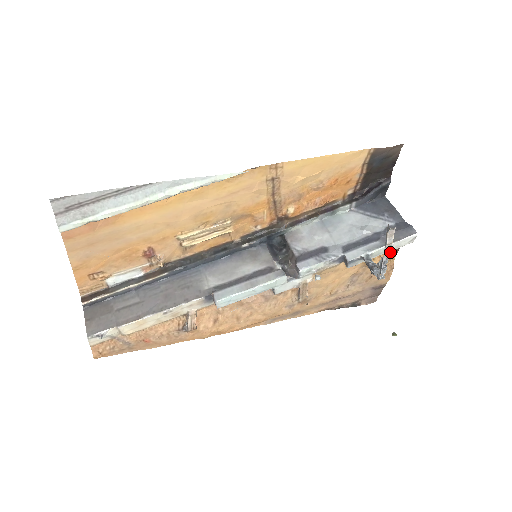
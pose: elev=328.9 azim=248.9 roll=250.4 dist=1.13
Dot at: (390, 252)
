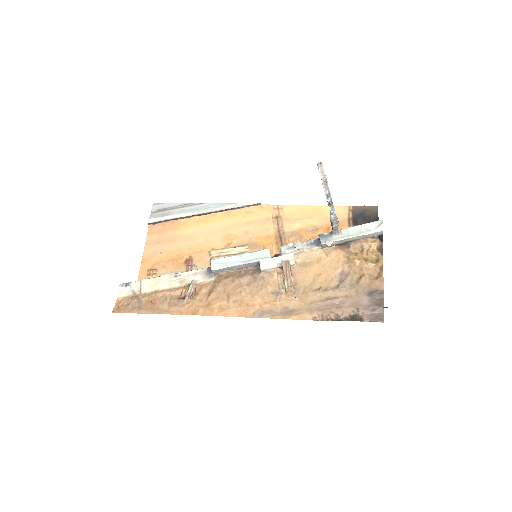
Dot at: (374, 253)
